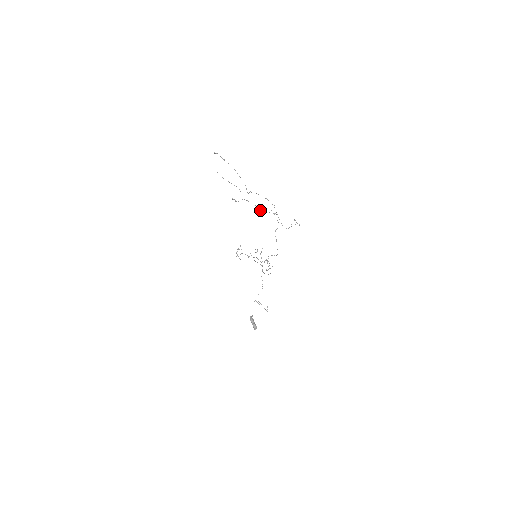
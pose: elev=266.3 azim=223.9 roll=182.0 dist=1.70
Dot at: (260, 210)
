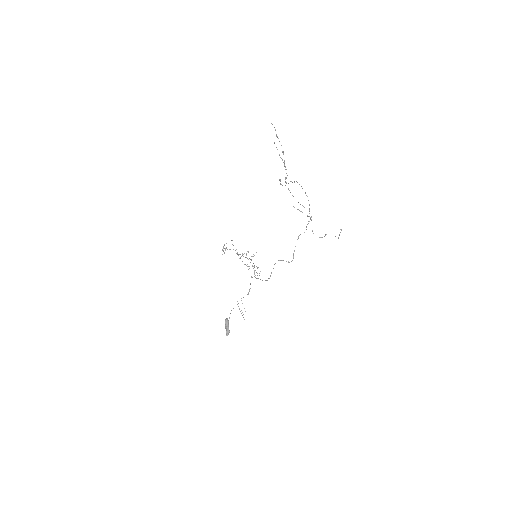
Dot at: occluded
